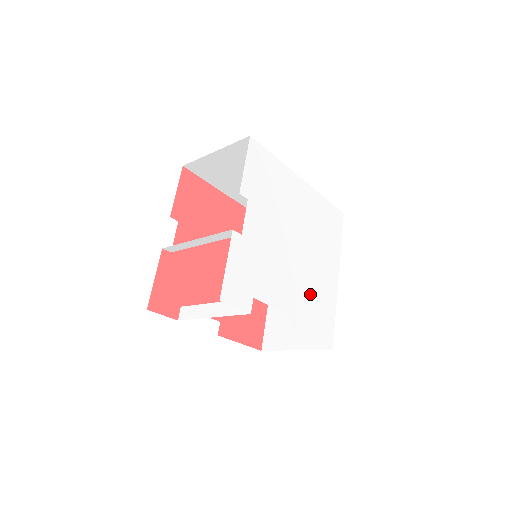
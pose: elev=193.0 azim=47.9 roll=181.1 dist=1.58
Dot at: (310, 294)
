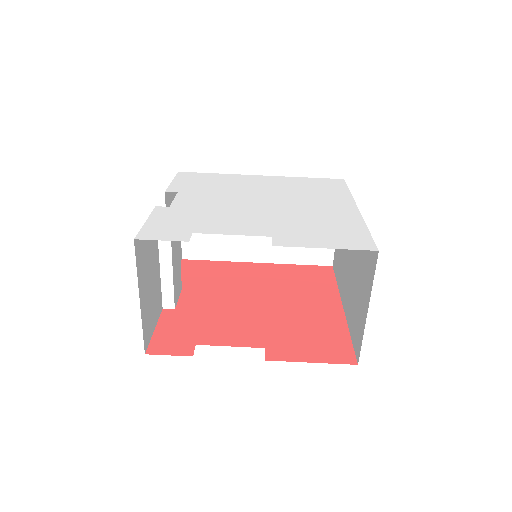
Dot at: (303, 222)
